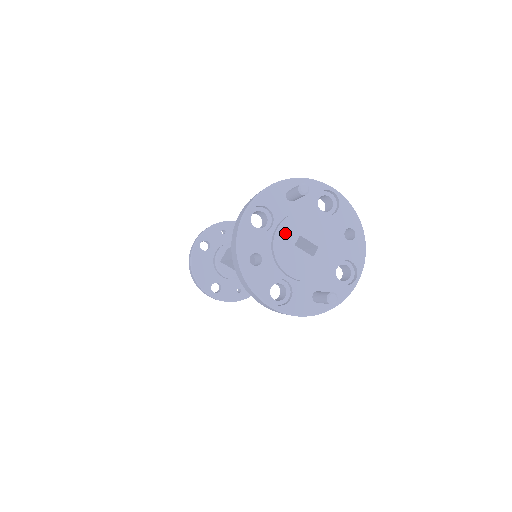
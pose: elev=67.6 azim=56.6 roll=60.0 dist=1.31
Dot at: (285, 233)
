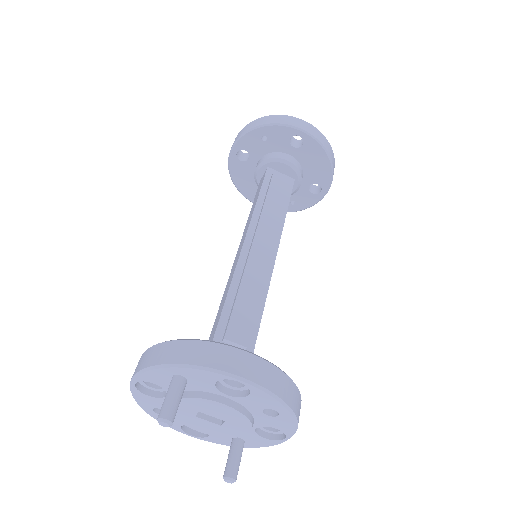
Dot at: (180, 408)
